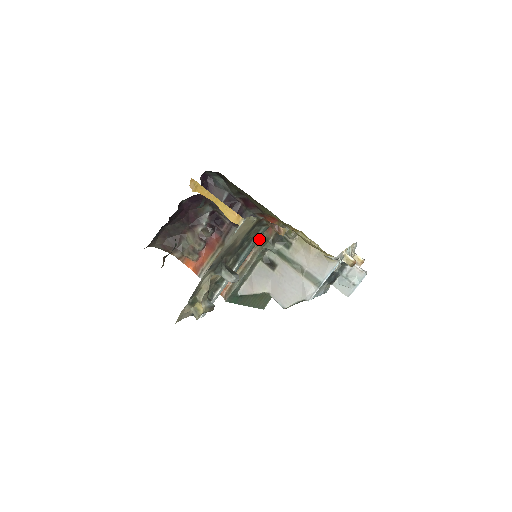
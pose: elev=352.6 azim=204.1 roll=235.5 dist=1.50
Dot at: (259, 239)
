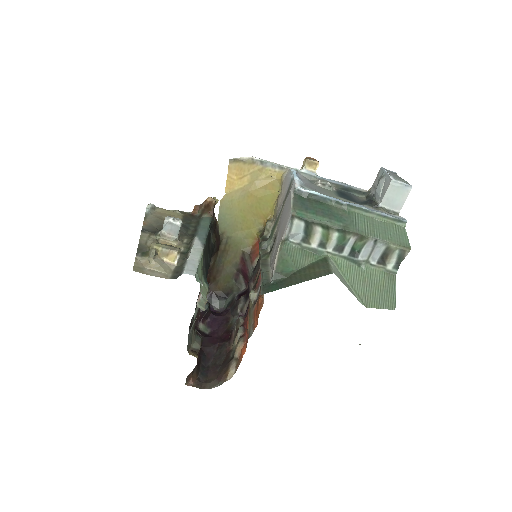
Dot at: (259, 259)
